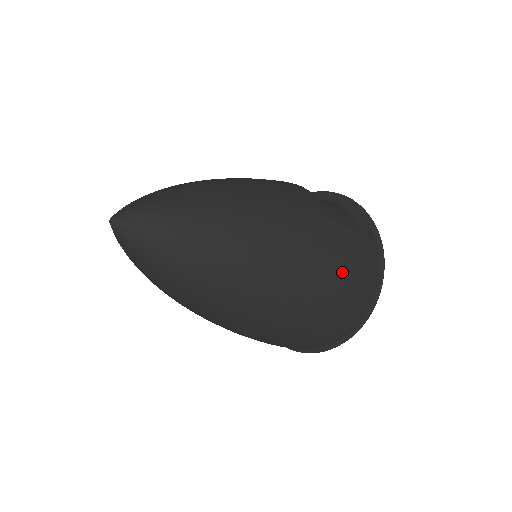
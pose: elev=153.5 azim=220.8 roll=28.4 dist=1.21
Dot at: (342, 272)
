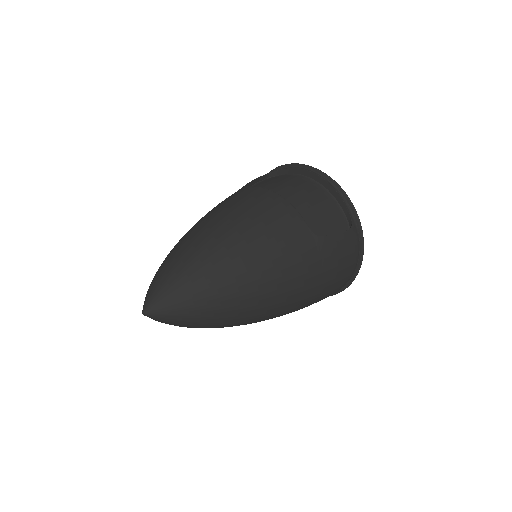
Dot at: (327, 274)
